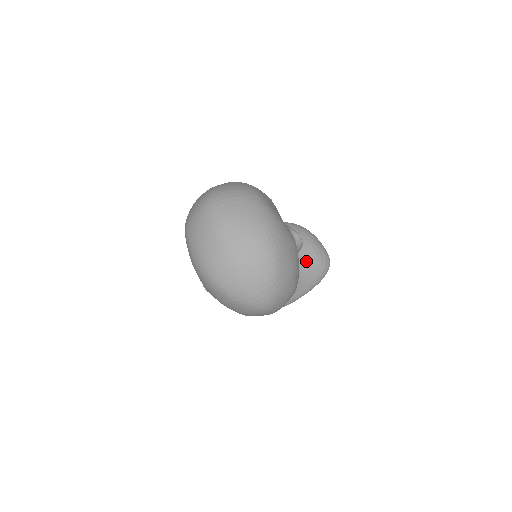
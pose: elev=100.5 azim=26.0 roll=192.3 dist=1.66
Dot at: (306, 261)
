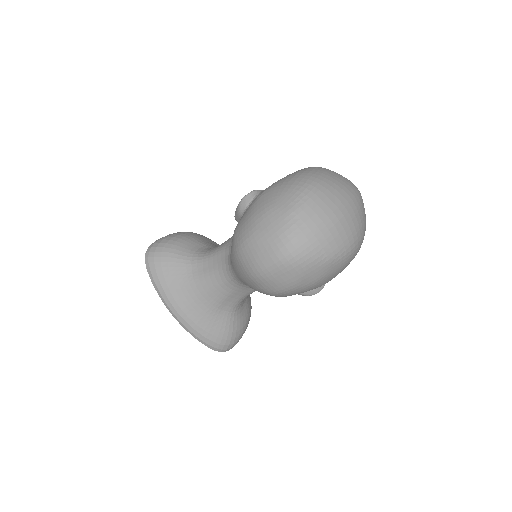
Dot at: (235, 320)
